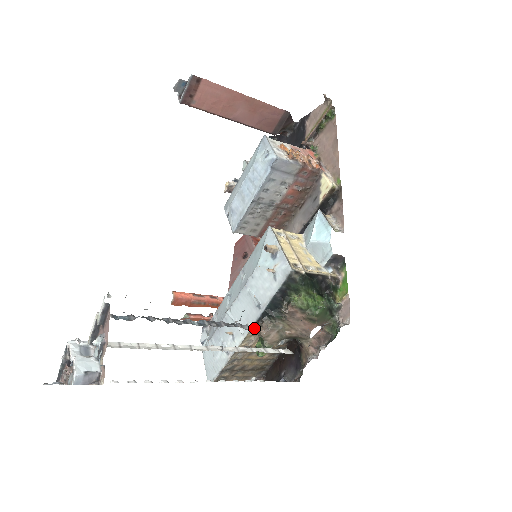
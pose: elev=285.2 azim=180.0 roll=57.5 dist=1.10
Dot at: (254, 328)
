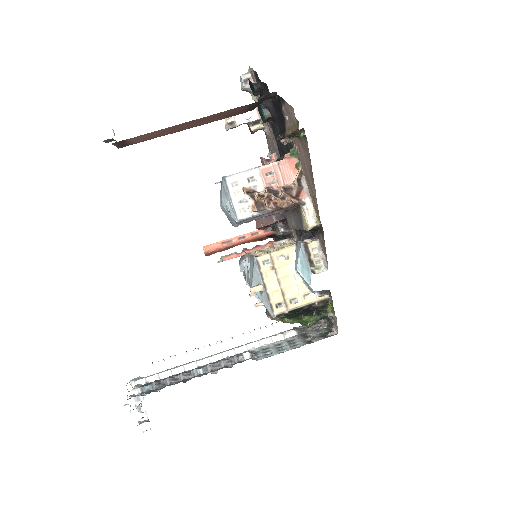
Dot at: (266, 310)
